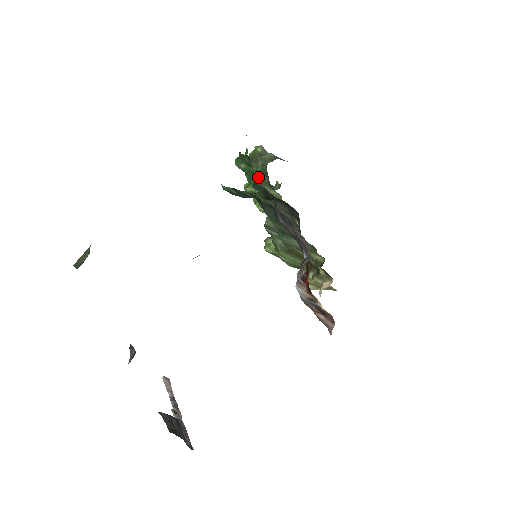
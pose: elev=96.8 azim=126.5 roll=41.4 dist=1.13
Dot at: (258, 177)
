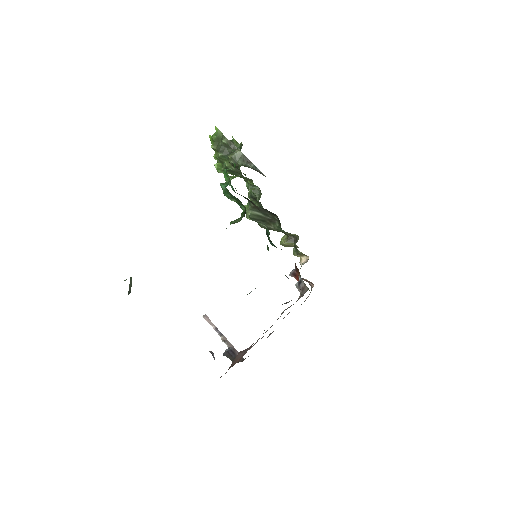
Dot at: (230, 167)
